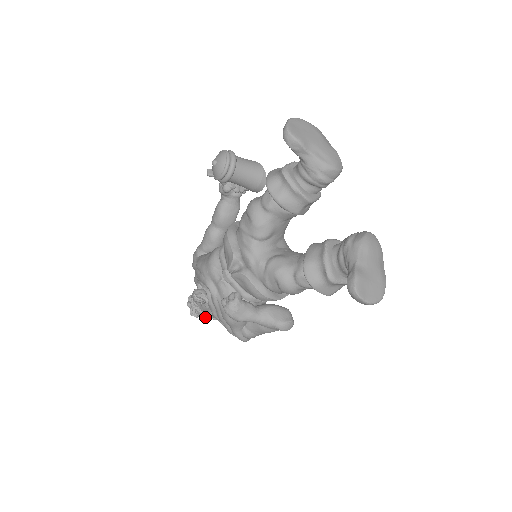
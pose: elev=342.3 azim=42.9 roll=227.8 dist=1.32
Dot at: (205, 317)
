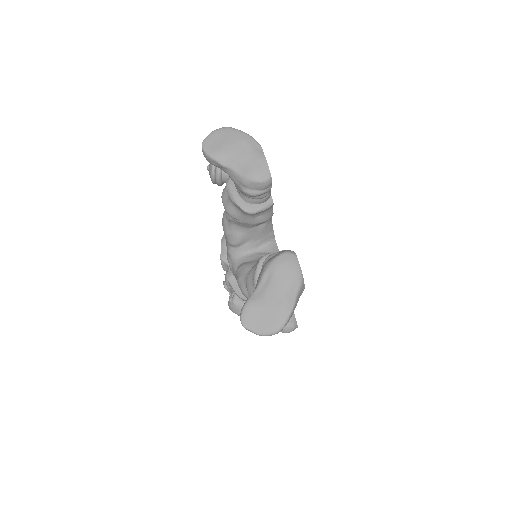
Dot at: occluded
